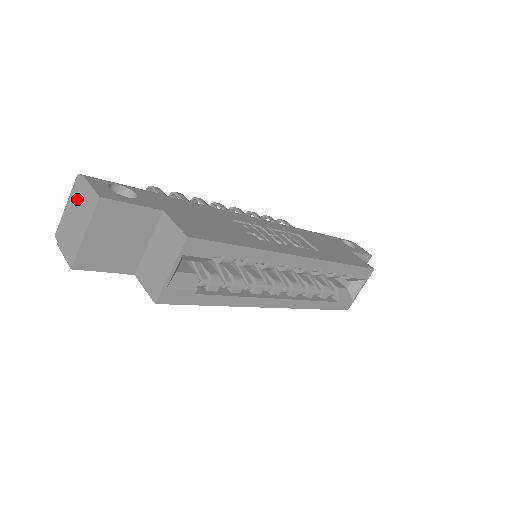
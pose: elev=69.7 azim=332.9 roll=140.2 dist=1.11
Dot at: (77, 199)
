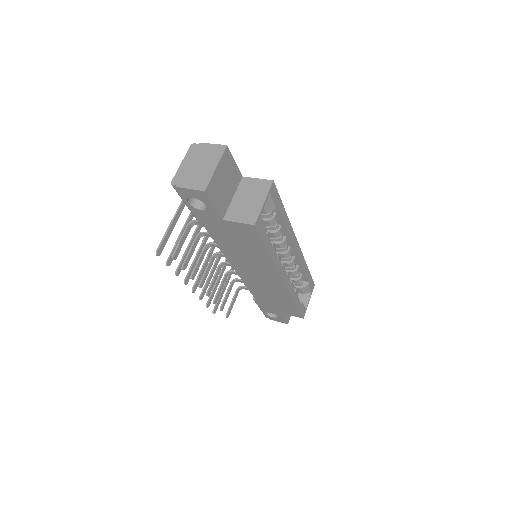
Dot at: (197, 155)
